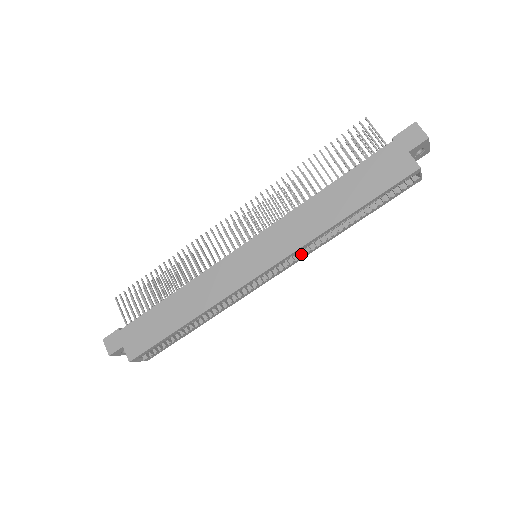
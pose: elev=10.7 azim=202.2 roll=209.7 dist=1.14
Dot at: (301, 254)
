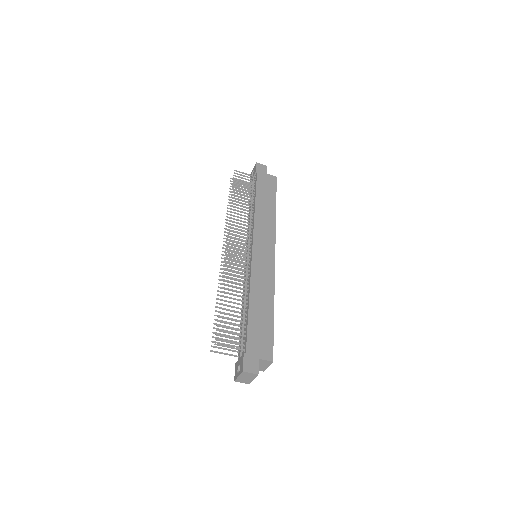
Dot at: occluded
